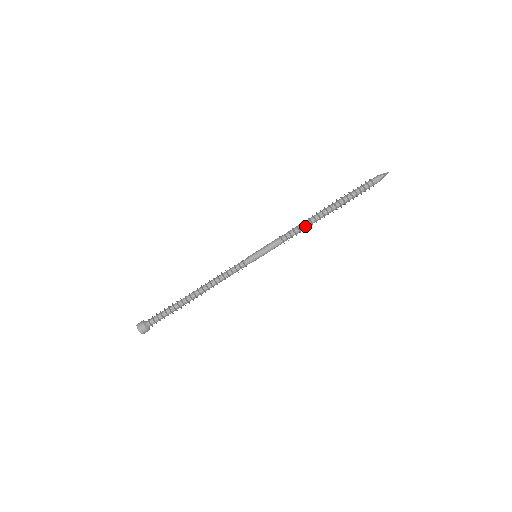
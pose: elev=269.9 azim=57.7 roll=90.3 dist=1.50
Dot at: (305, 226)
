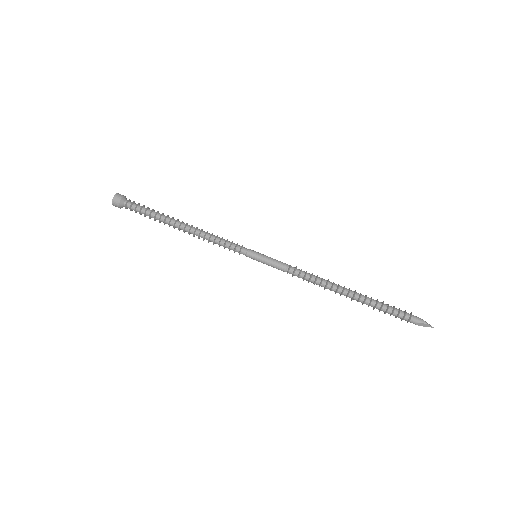
Dot at: (318, 281)
